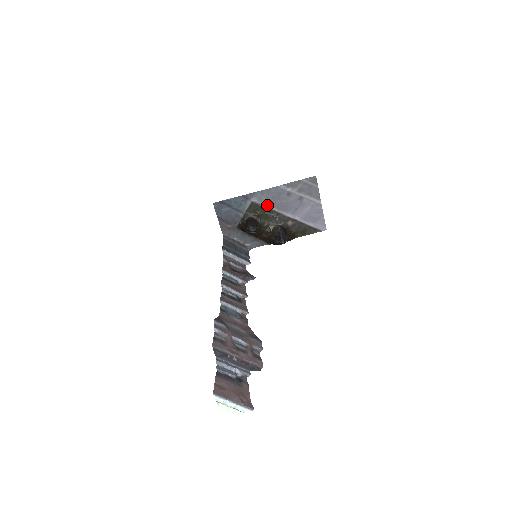
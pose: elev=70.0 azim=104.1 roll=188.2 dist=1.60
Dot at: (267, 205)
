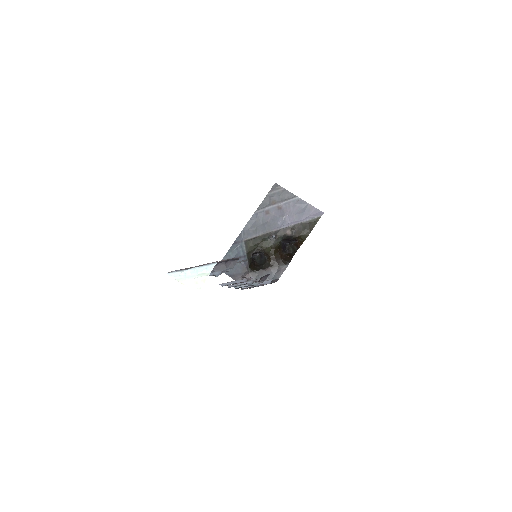
Dot at: (258, 234)
